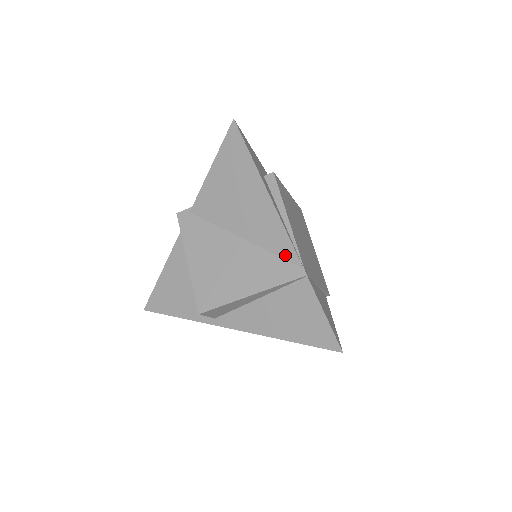
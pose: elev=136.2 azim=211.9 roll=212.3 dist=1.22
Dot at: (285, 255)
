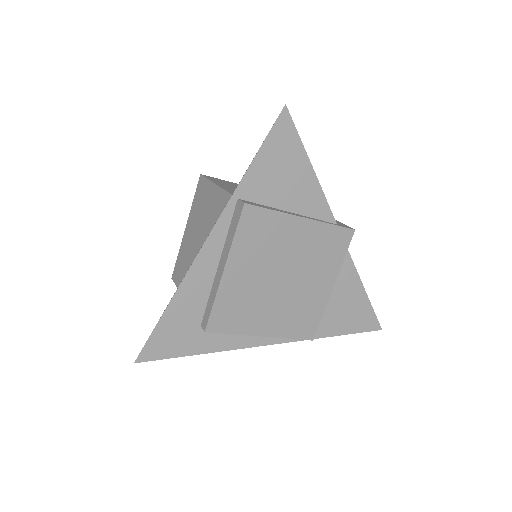
Dot at: occluded
